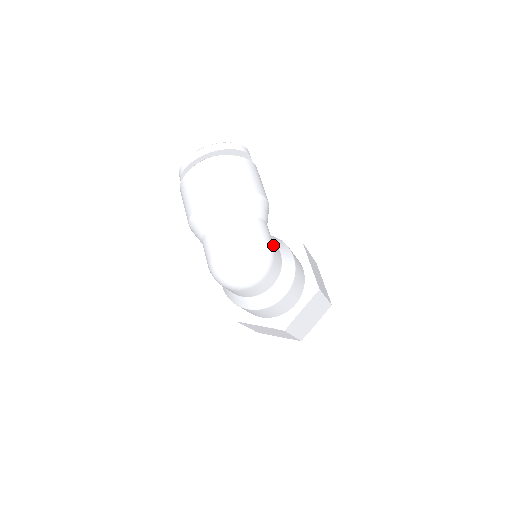
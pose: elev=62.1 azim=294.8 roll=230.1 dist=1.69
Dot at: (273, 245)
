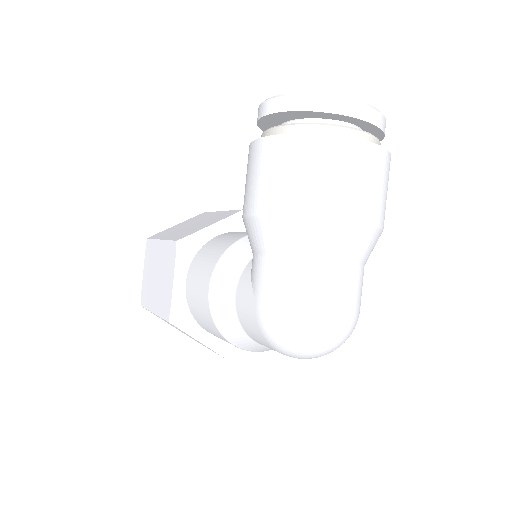
Dot at: occluded
